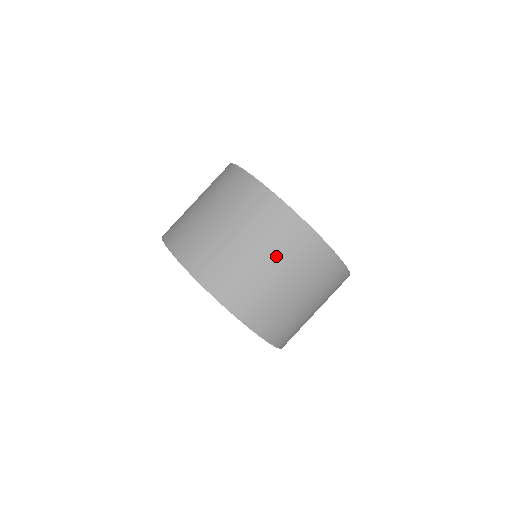
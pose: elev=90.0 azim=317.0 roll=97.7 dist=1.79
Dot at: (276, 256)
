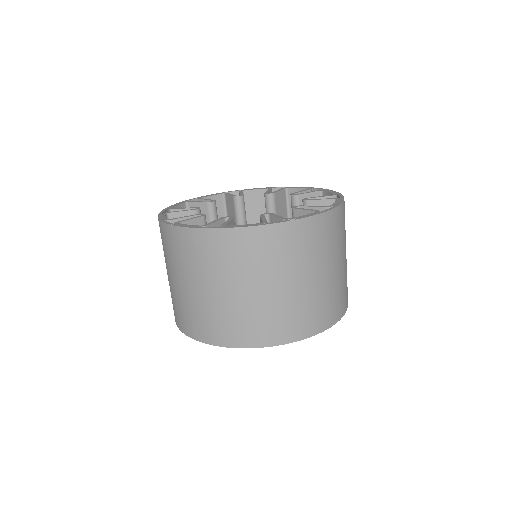
Dot at: (263, 275)
